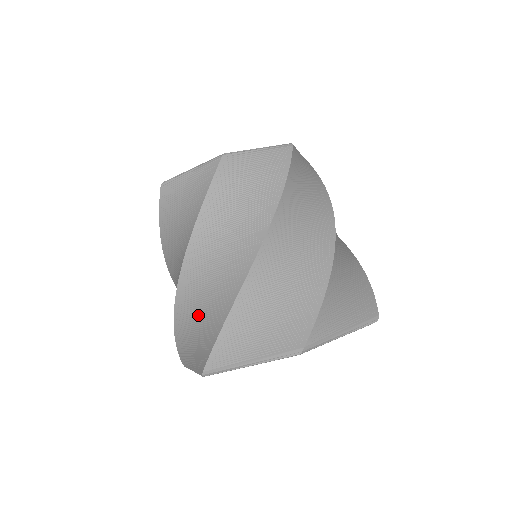
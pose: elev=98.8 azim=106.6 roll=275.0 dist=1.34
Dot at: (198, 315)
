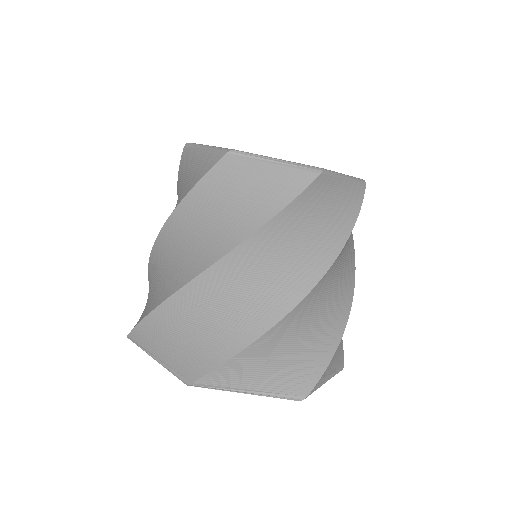
Dot at: (153, 285)
